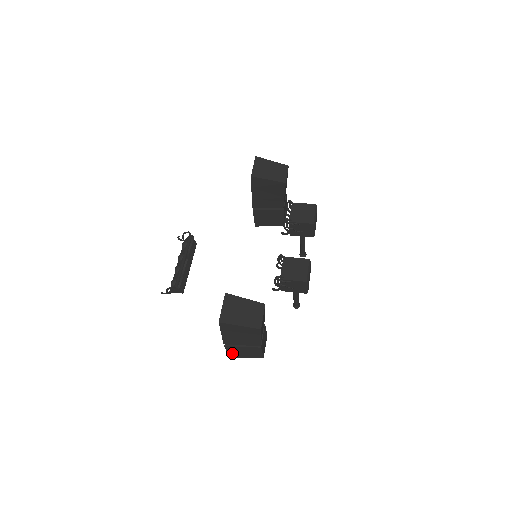
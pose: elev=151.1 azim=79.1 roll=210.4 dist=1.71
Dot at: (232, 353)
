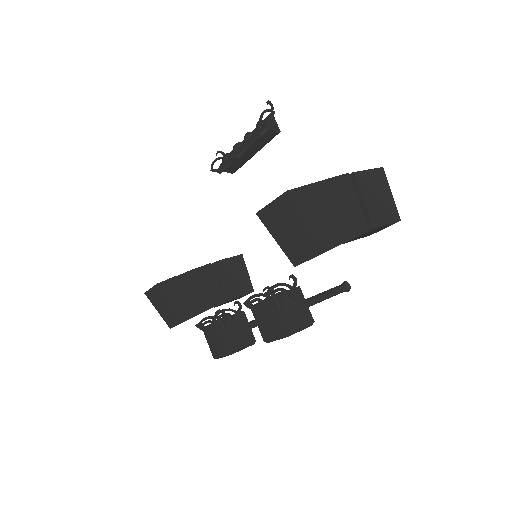
Dot at: occluded
